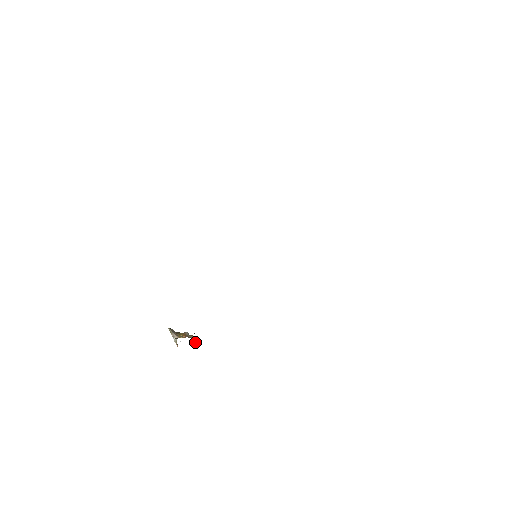
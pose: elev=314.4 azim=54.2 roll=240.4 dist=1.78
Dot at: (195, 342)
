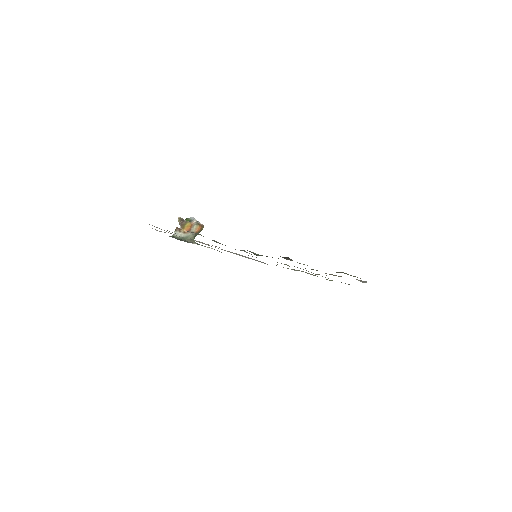
Dot at: occluded
